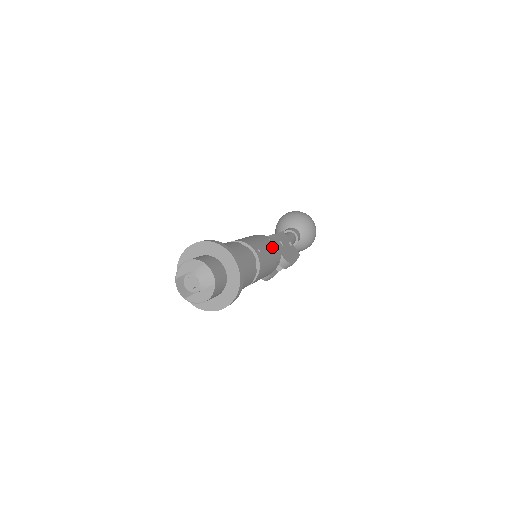
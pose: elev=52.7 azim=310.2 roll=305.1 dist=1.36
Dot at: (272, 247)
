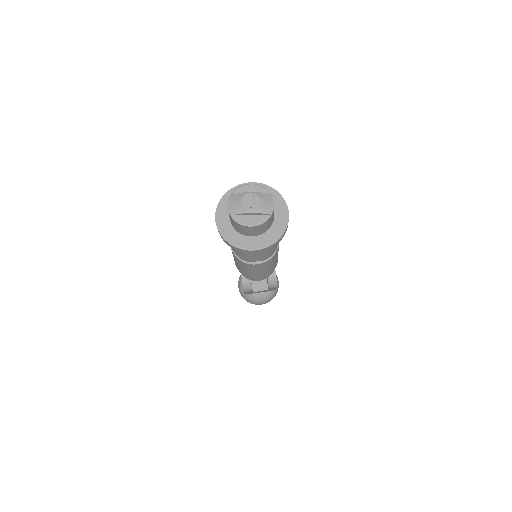
Dot at: occluded
